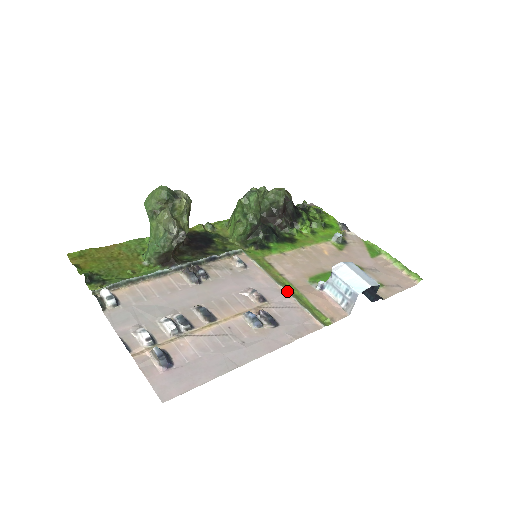
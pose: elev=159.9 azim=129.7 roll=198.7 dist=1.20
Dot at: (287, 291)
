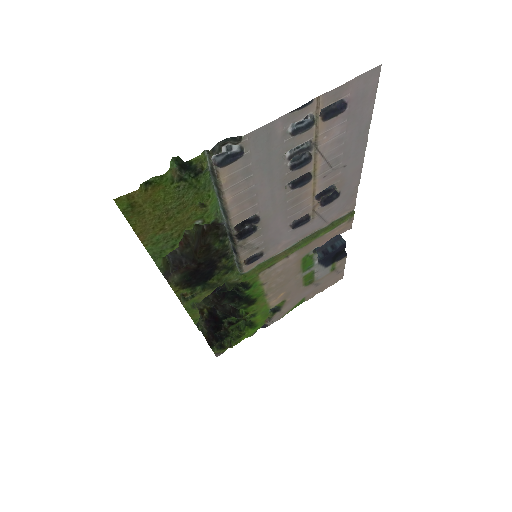
Dot at: (307, 236)
